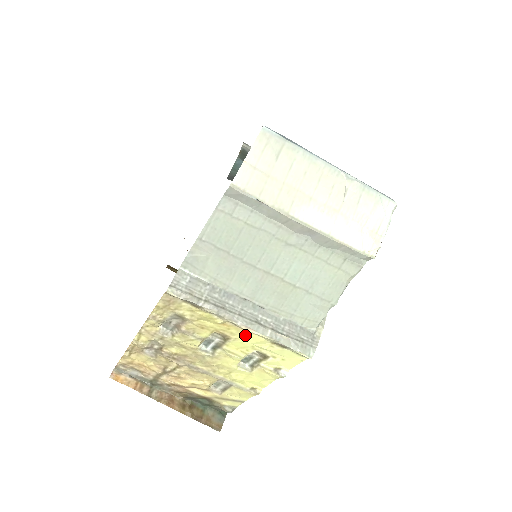
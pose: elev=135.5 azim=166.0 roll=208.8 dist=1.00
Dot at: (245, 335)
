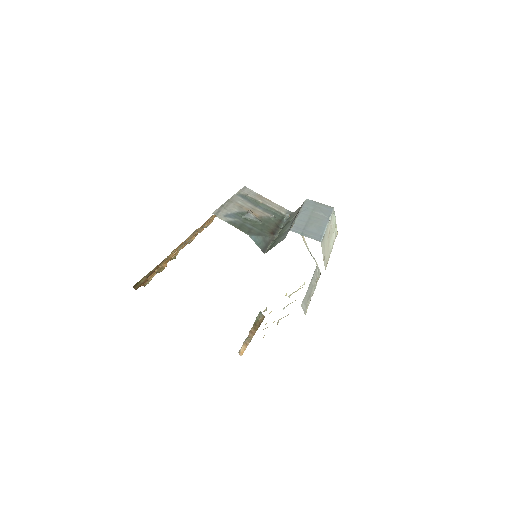
Dot at: occluded
